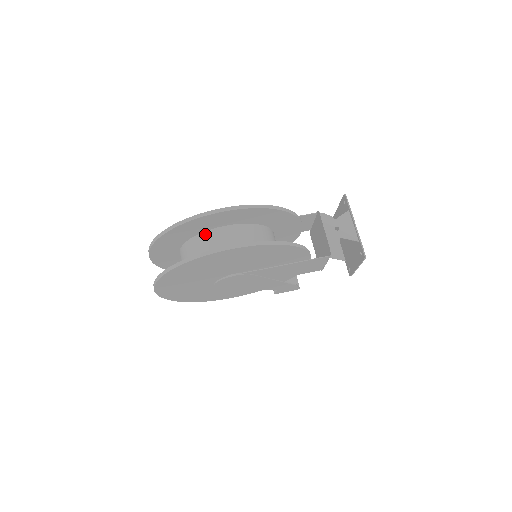
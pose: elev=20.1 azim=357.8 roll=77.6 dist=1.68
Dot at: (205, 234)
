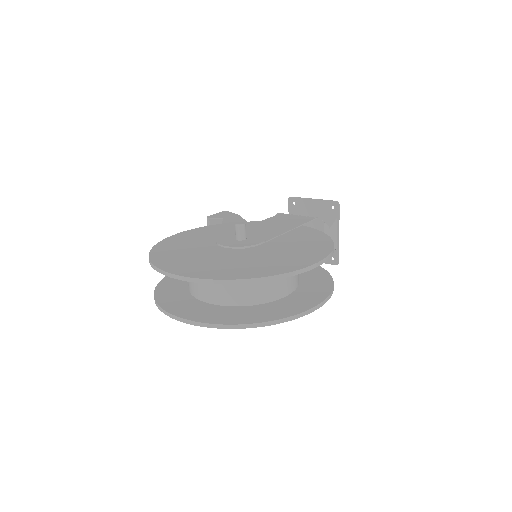
Dot at: occluded
